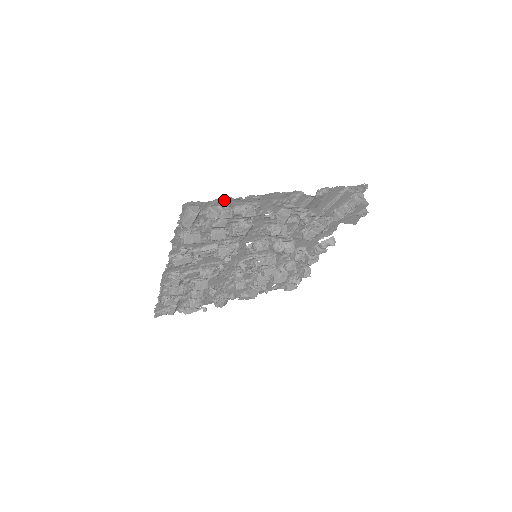
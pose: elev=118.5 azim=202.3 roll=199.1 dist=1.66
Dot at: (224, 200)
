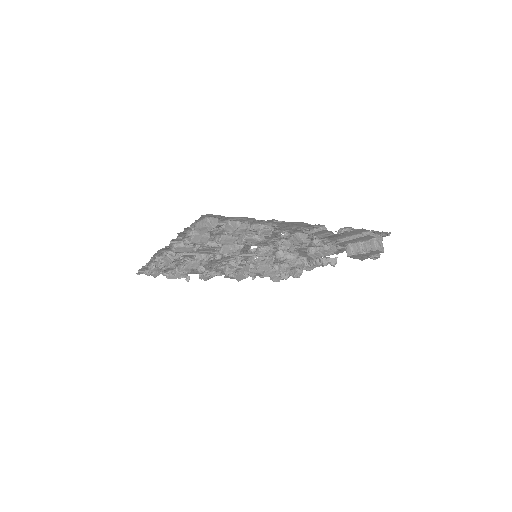
Dot at: (246, 218)
